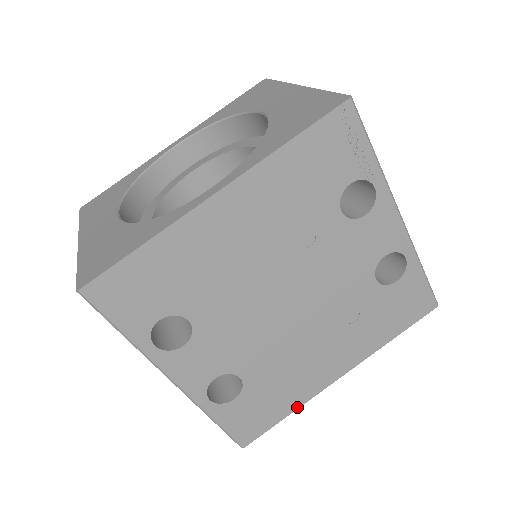
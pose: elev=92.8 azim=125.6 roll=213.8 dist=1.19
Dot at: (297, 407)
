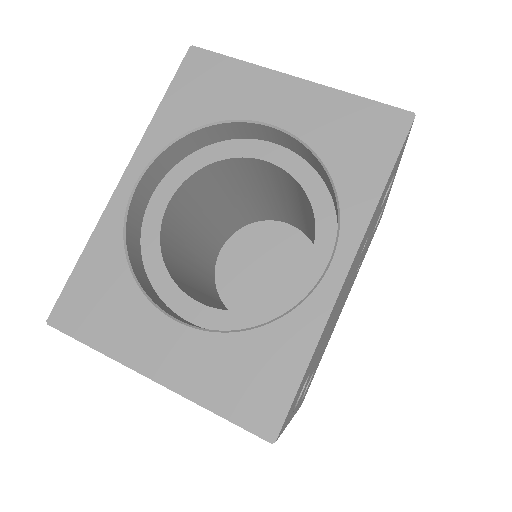
Dot at: occluded
